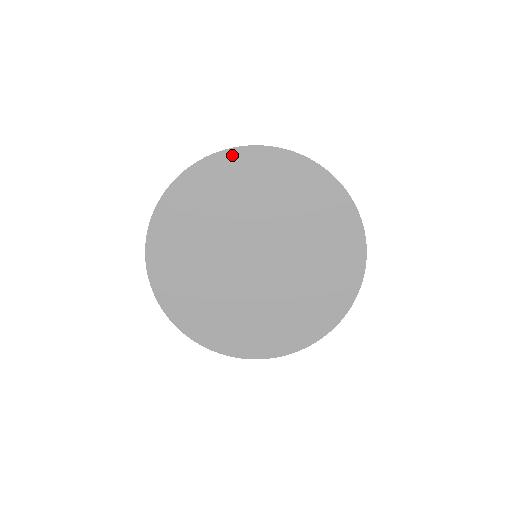
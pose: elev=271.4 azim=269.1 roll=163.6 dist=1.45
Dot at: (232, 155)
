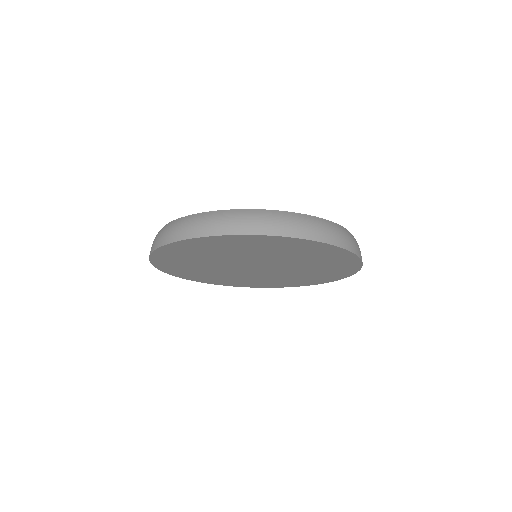
Dot at: (235, 237)
